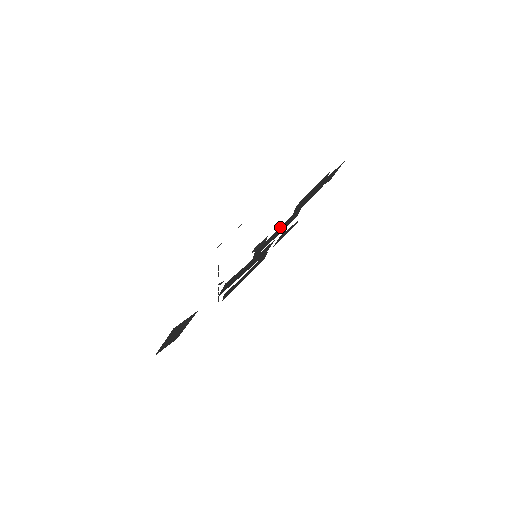
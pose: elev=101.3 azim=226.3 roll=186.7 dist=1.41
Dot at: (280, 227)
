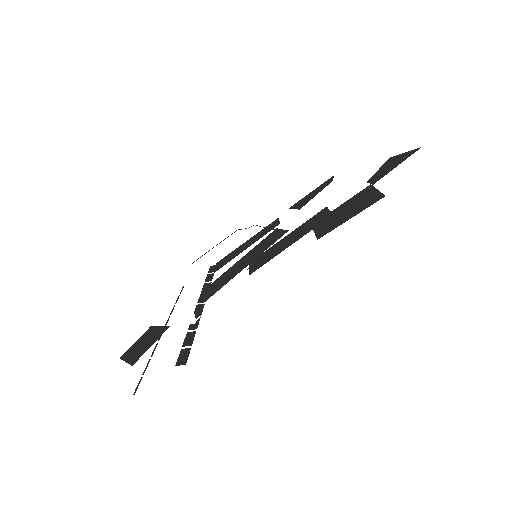
Dot at: (291, 243)
